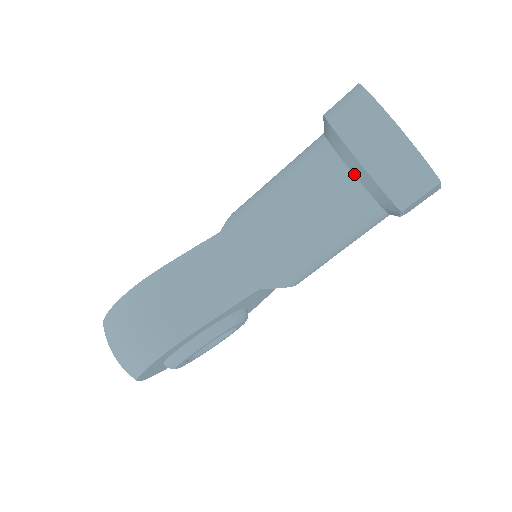
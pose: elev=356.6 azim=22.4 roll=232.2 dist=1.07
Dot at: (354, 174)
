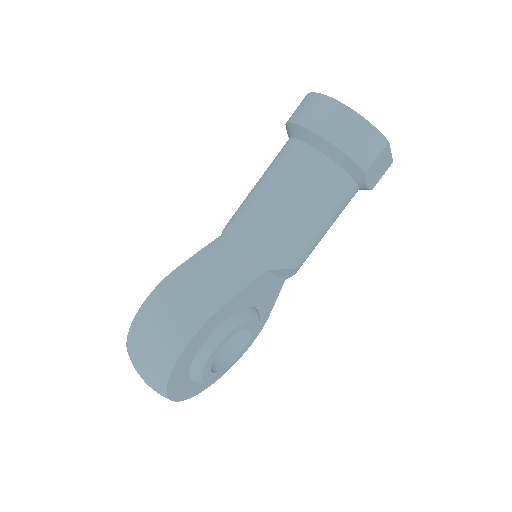
Dot at: (320, 151)
